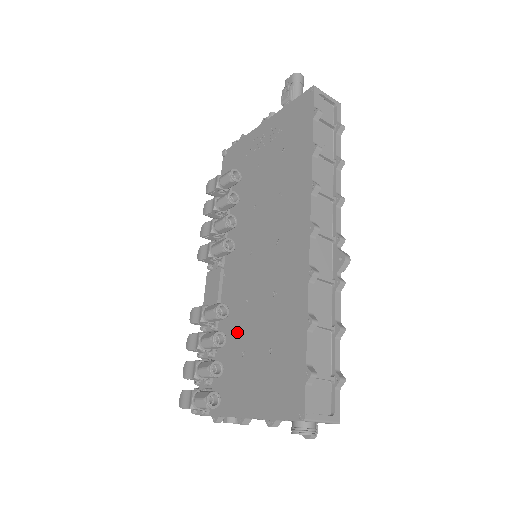
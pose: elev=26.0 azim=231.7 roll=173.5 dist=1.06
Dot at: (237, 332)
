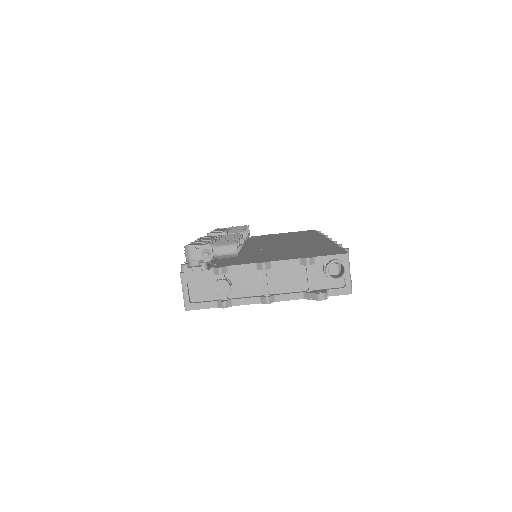
Dot at: (250, 253)
